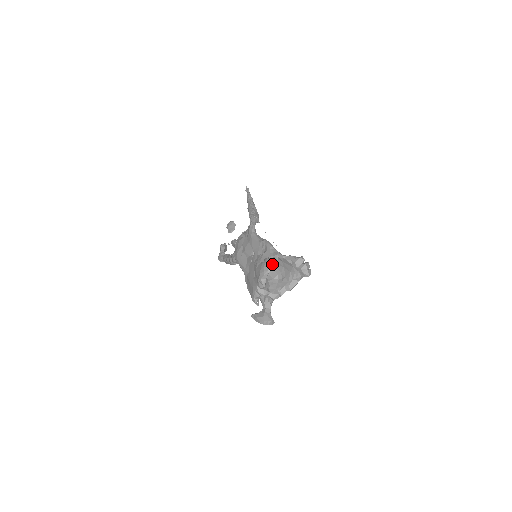
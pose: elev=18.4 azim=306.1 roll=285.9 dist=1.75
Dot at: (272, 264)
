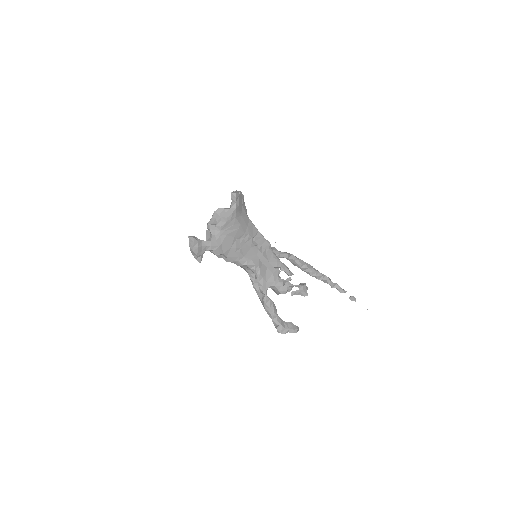
Dot at: (221, 208)
